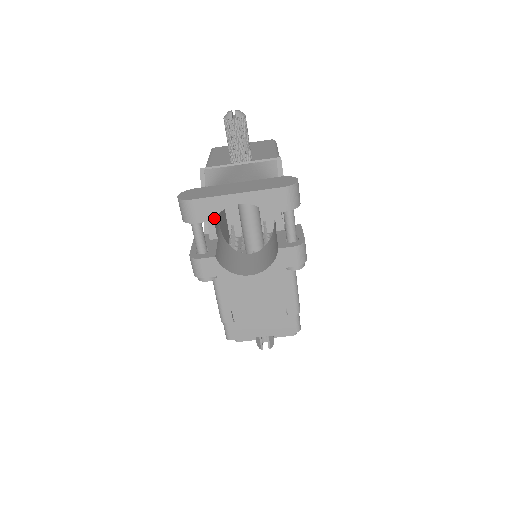
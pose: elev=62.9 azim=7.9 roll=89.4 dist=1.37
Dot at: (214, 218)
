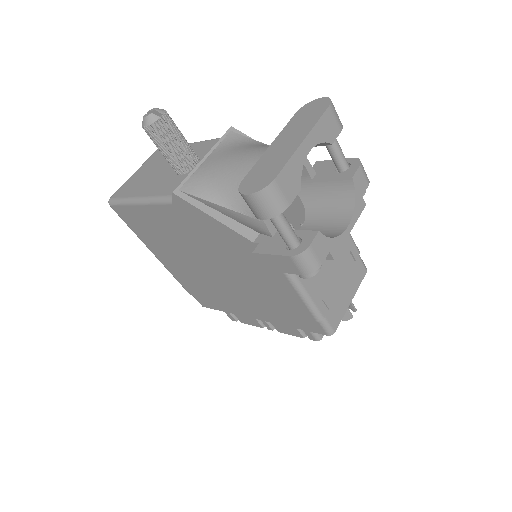
Dot at: (300, 185)
